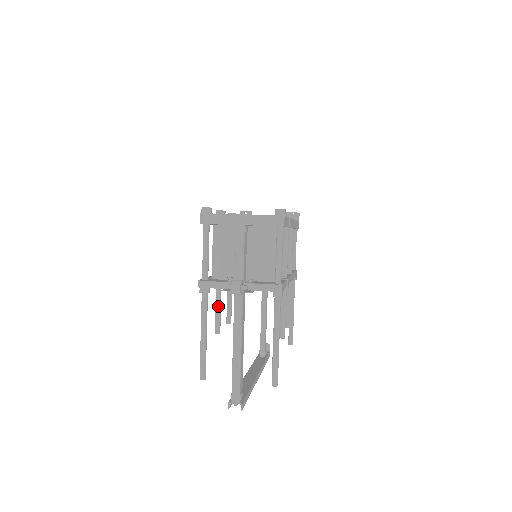
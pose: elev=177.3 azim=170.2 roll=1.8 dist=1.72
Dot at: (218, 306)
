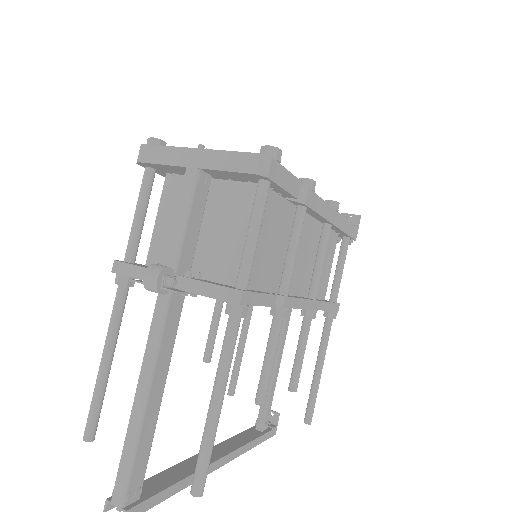
Dot at: occluded
